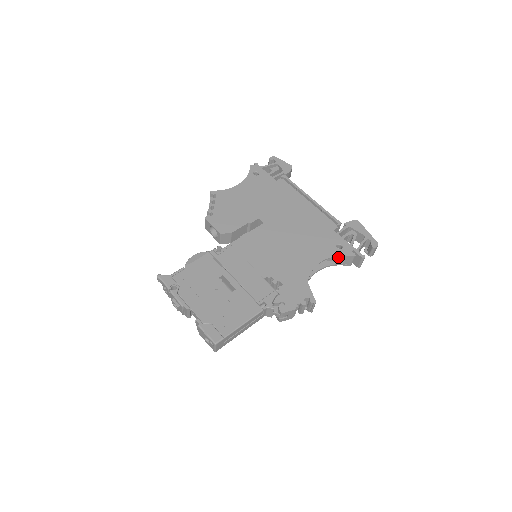
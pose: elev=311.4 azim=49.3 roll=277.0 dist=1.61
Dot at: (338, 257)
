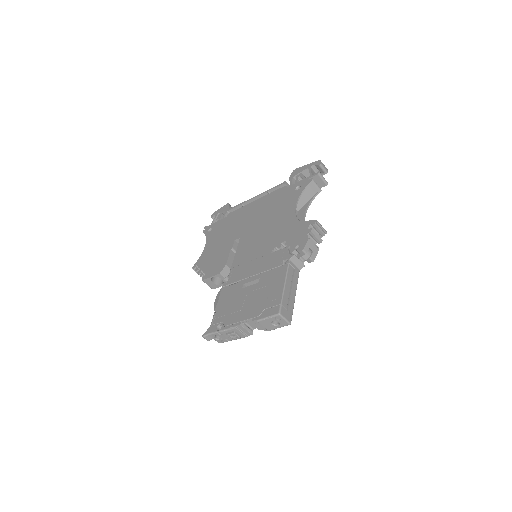
Dot at: (305, 194)
